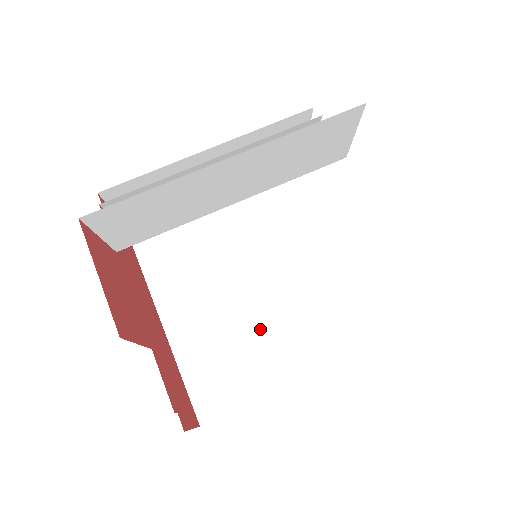
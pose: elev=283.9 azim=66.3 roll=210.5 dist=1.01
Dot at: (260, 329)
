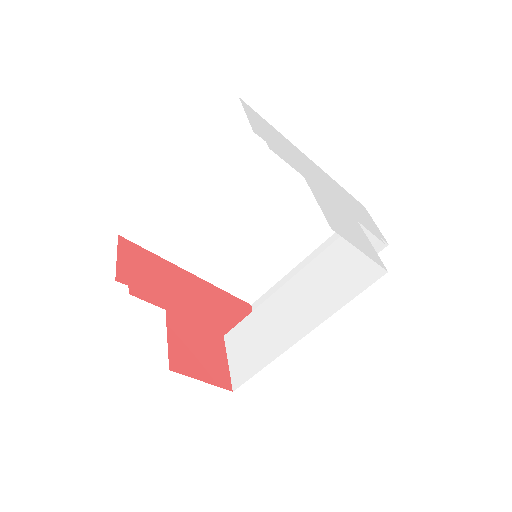
Dot at: (264, 249)
